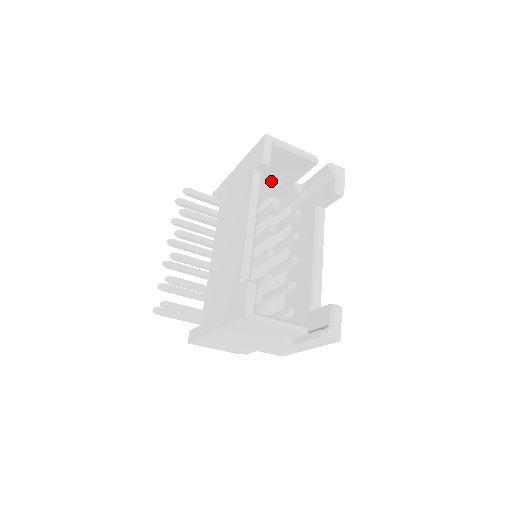
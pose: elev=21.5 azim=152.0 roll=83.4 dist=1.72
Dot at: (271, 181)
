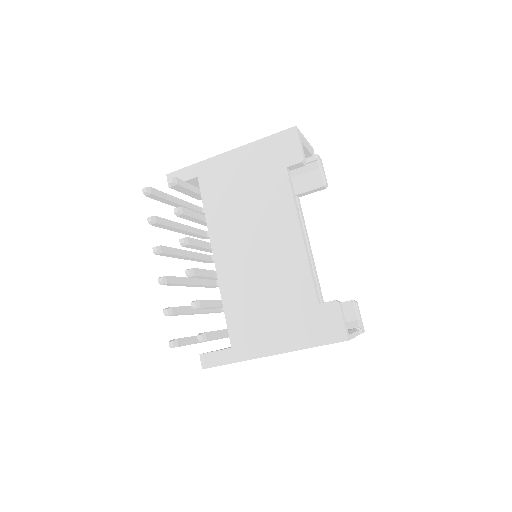
Dot at: occluded
